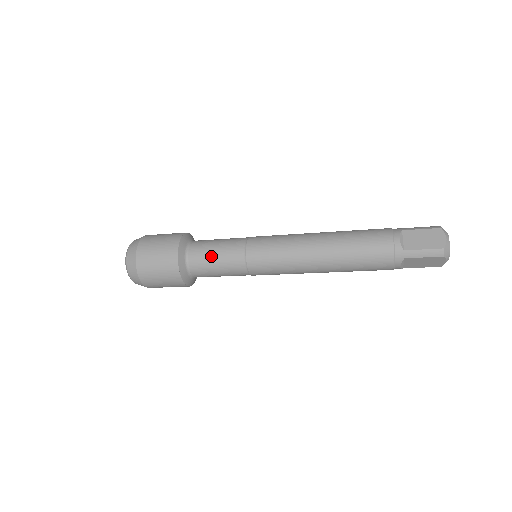
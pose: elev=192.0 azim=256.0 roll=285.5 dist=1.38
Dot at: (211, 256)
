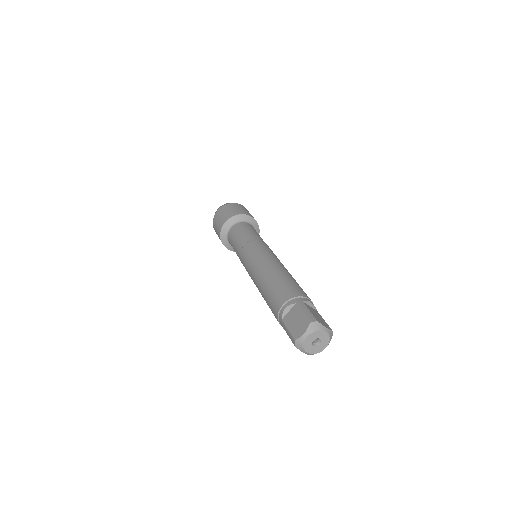
Dot at: (233, 240)
